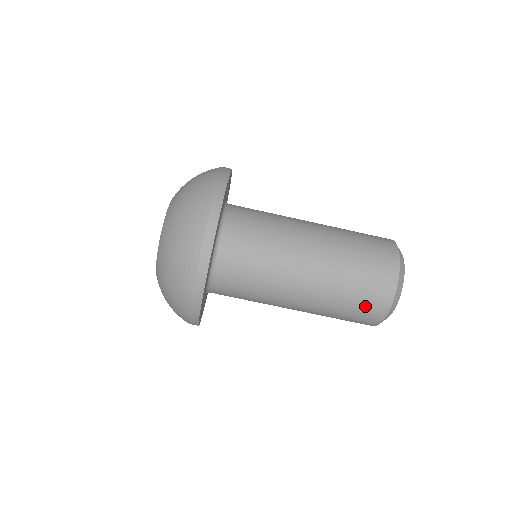
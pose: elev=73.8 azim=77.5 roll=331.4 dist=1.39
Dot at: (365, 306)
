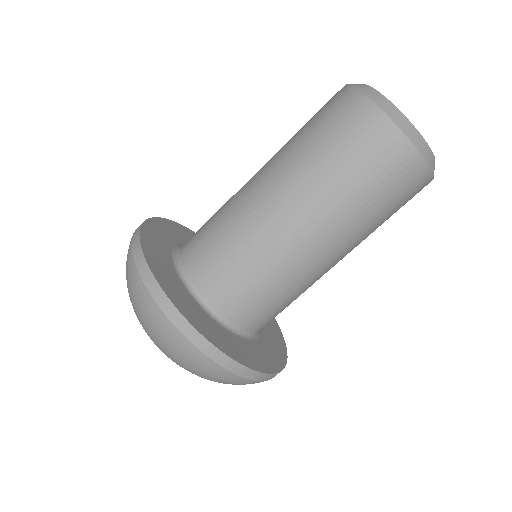
Dot at: occluded
